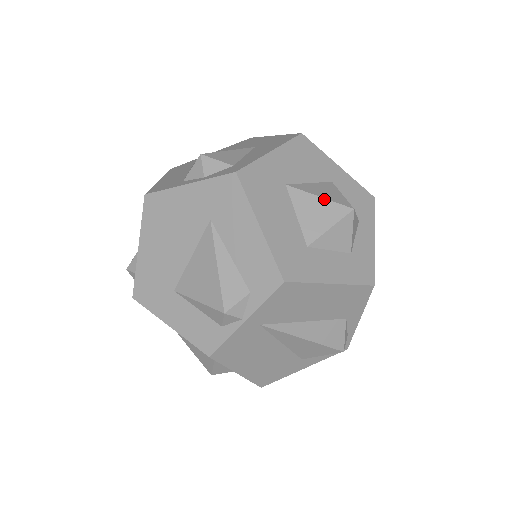
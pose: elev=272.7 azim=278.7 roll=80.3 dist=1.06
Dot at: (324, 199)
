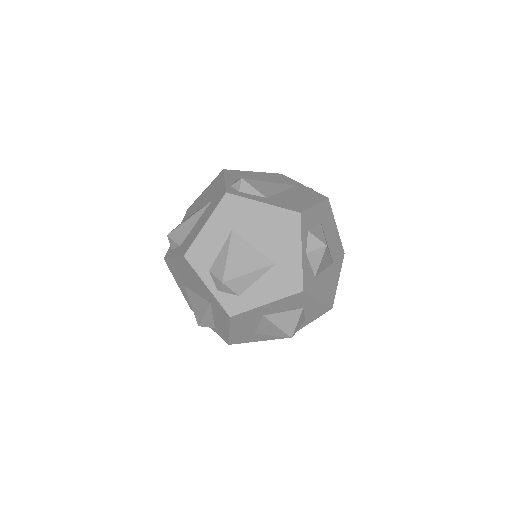
Dot at: (279, 329)
